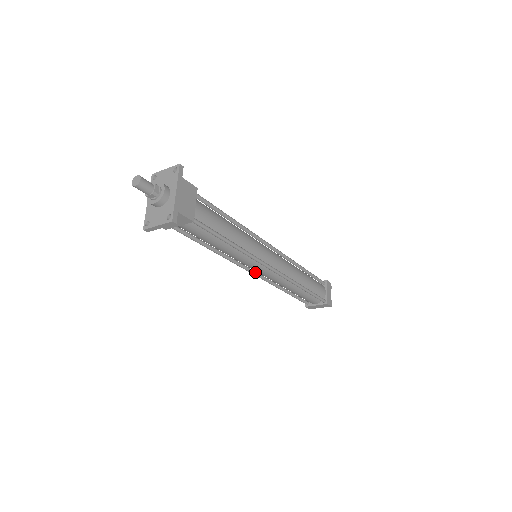
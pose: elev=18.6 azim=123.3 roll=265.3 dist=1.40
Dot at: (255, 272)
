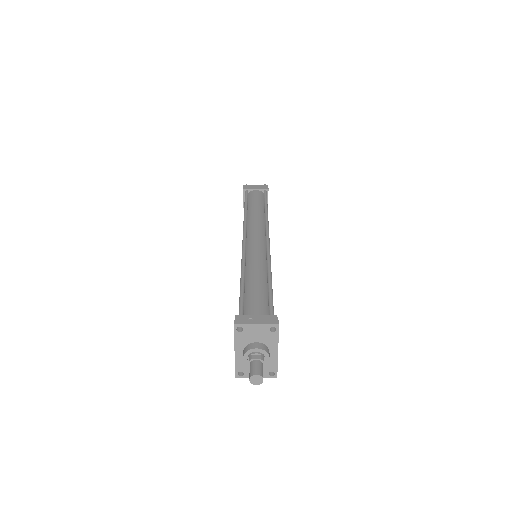
Dot at: occluded
